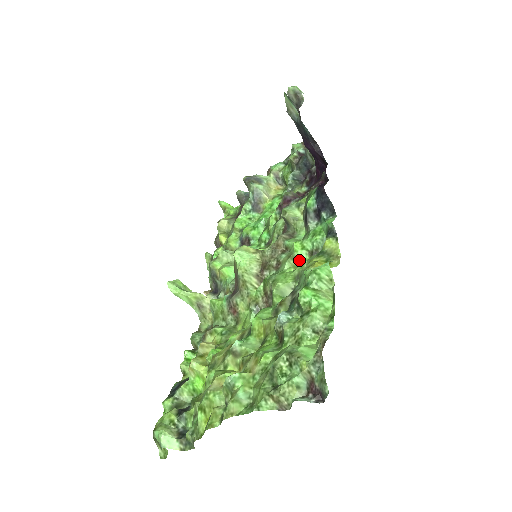
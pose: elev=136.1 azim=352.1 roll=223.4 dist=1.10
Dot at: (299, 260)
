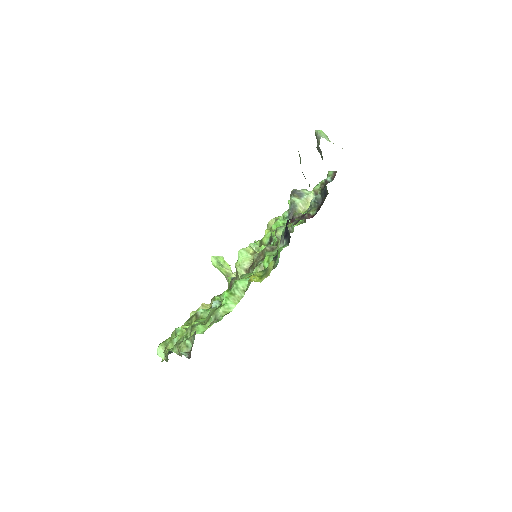
Dot at: occluded
